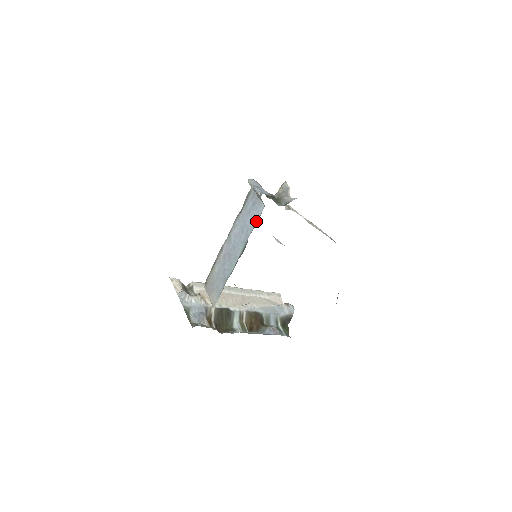
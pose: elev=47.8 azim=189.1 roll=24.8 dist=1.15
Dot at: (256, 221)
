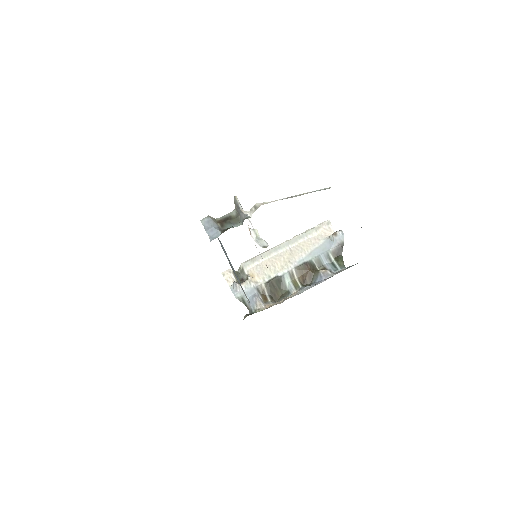
Dot at: (226, 253)
